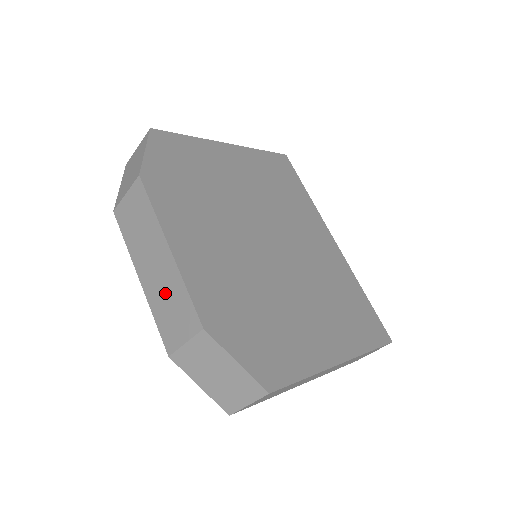
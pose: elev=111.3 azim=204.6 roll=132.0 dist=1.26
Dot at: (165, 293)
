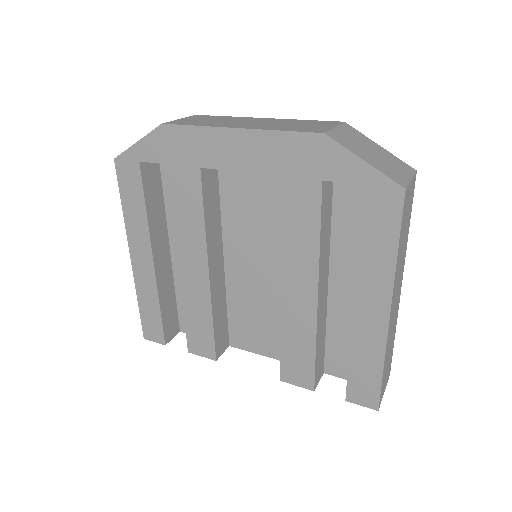
Dot at: (282, 124)
